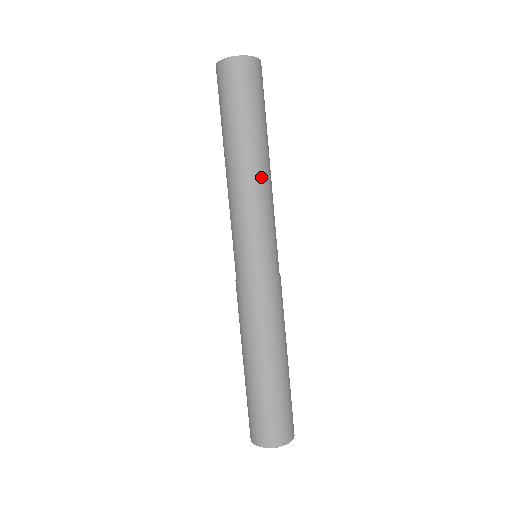
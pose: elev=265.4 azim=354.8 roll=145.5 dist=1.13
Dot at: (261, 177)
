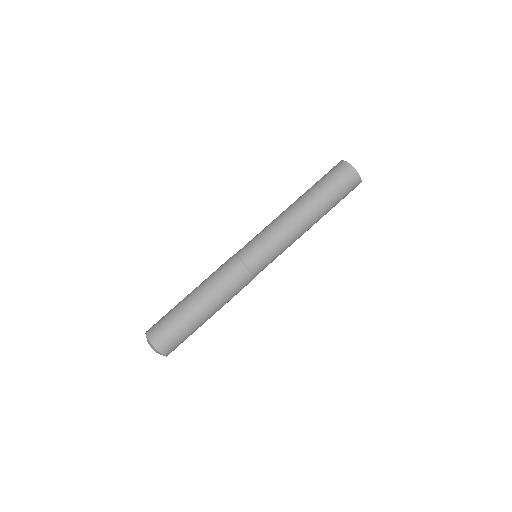
Dot at: (304, 229)
